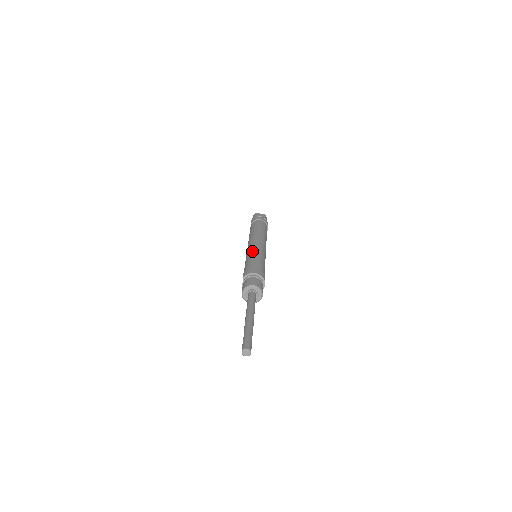
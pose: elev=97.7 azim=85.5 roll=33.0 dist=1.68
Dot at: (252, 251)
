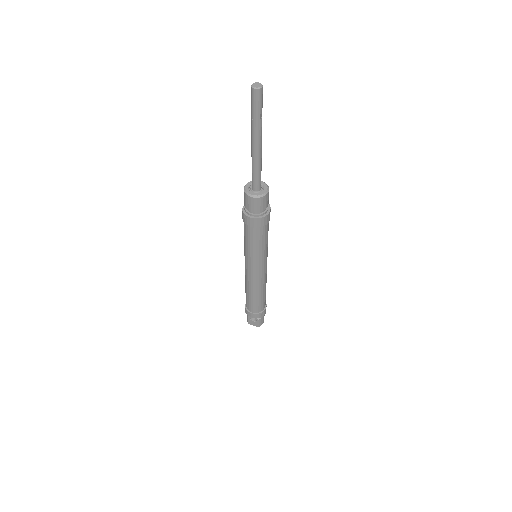
Dot at: occluded
